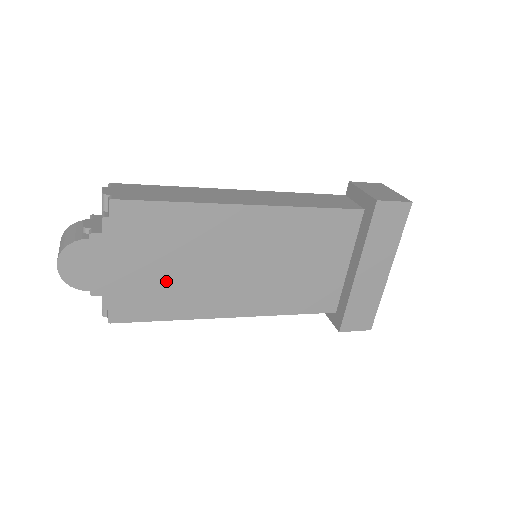
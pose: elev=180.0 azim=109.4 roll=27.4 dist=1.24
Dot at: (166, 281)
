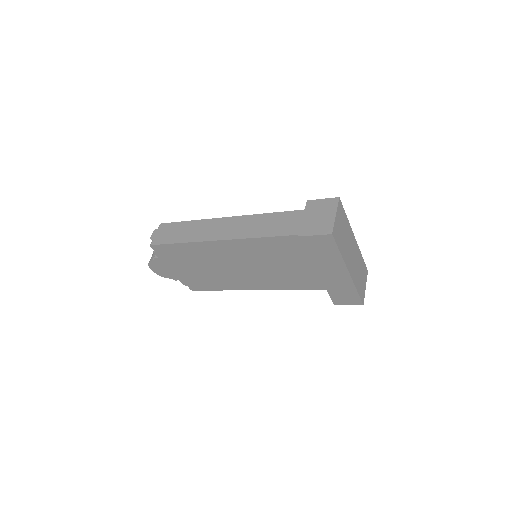
Dot at: (204, 275)
